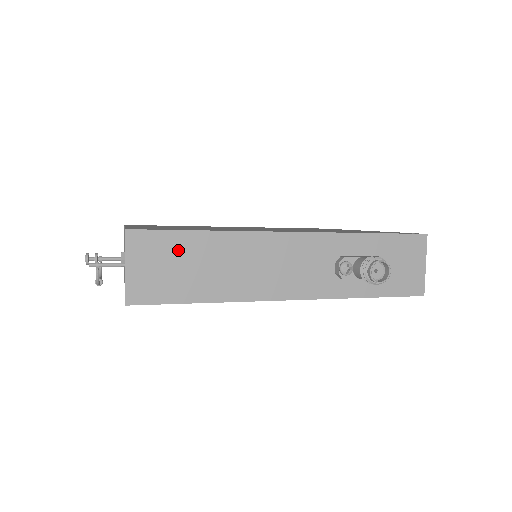
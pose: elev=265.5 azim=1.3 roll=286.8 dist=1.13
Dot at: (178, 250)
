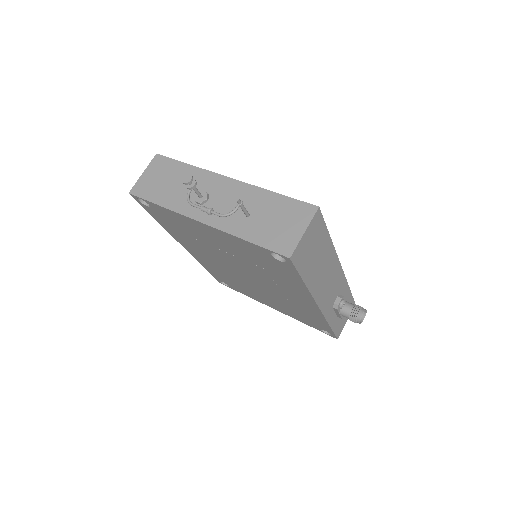
Dot at: (320, 240)
